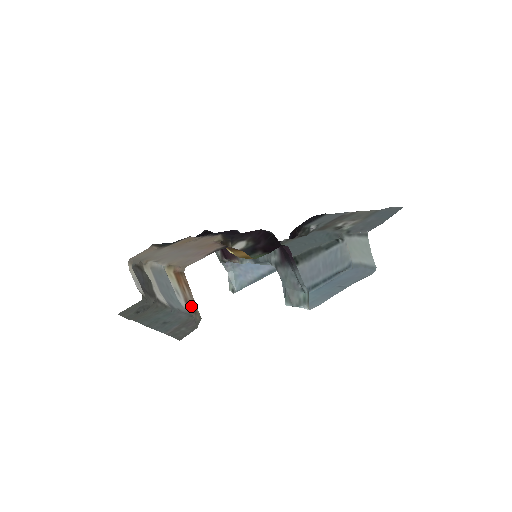
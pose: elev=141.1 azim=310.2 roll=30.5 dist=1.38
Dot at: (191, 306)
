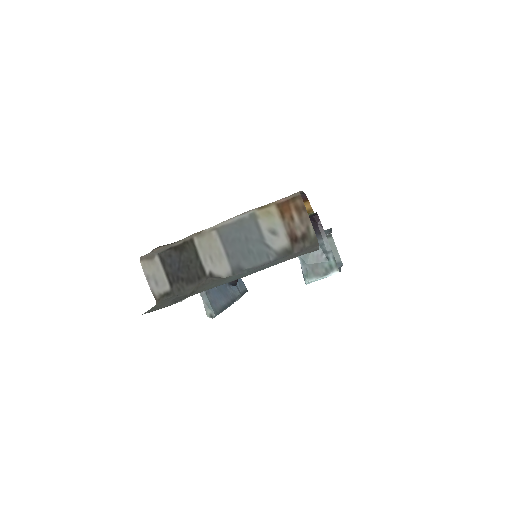
Dot at: (299, 235)
